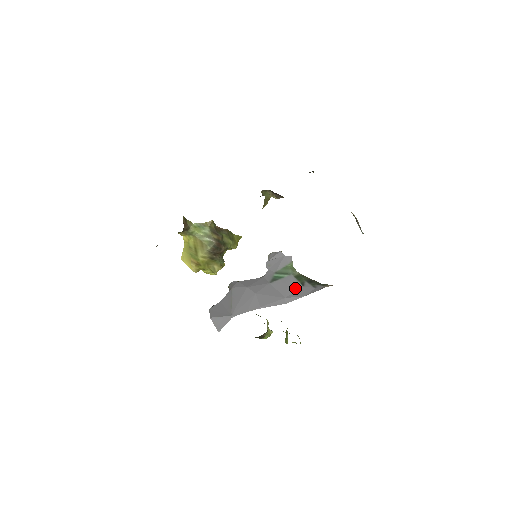
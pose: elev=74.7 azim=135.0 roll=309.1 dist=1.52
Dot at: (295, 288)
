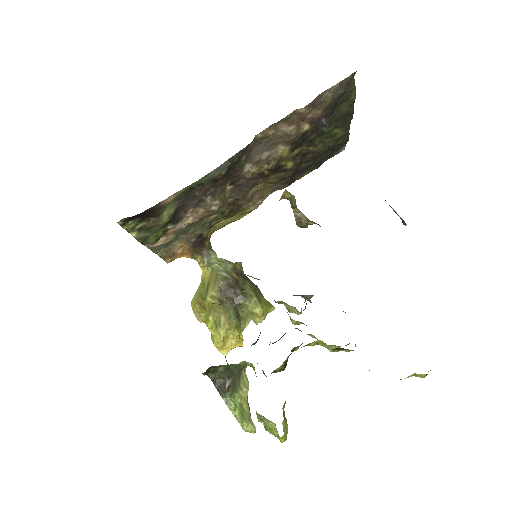
Dot at: occluded
